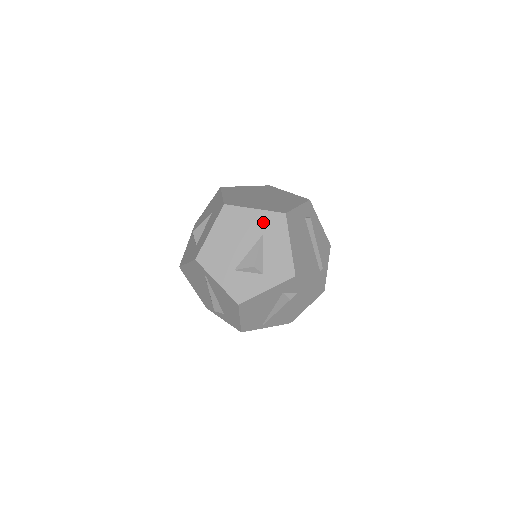
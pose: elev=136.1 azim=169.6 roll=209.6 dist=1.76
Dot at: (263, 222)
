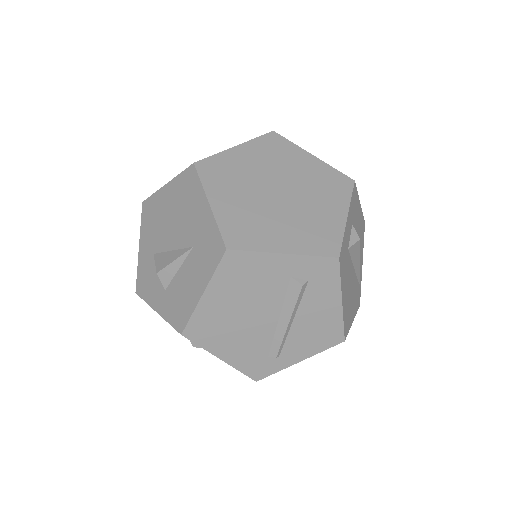
Dot at: (203, 231)
